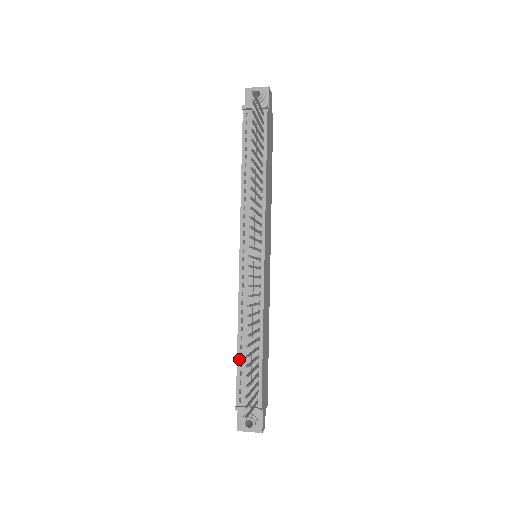
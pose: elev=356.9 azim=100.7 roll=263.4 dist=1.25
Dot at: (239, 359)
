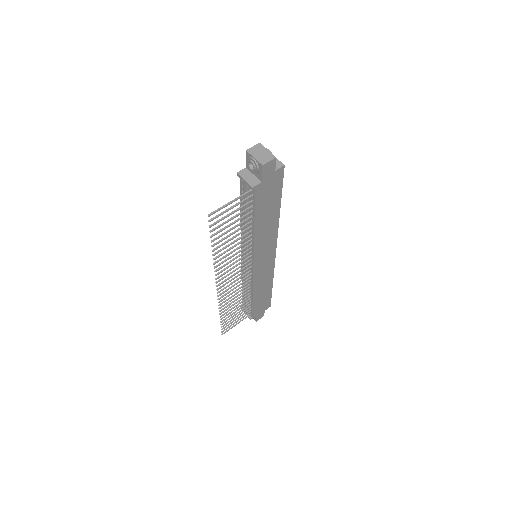
Dot at: (243, 293)
